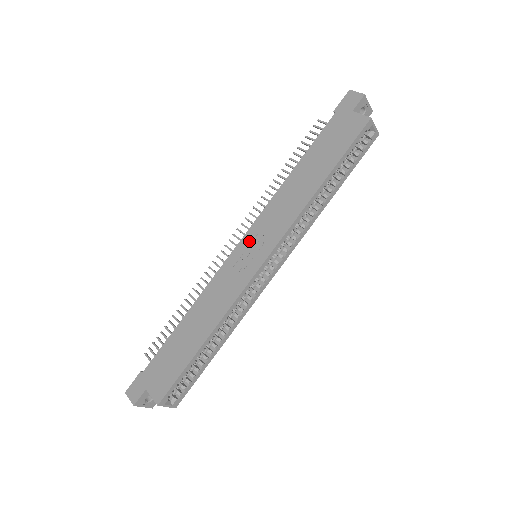
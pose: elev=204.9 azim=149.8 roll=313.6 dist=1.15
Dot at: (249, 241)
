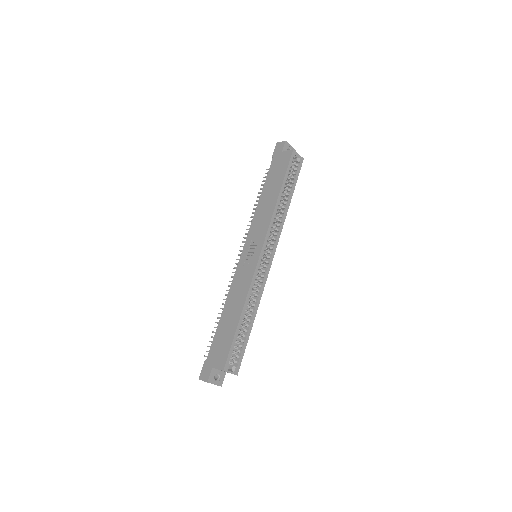
Dot at: (248, 247)
